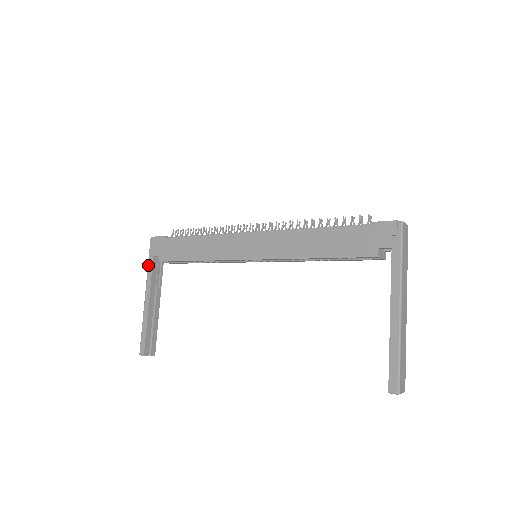
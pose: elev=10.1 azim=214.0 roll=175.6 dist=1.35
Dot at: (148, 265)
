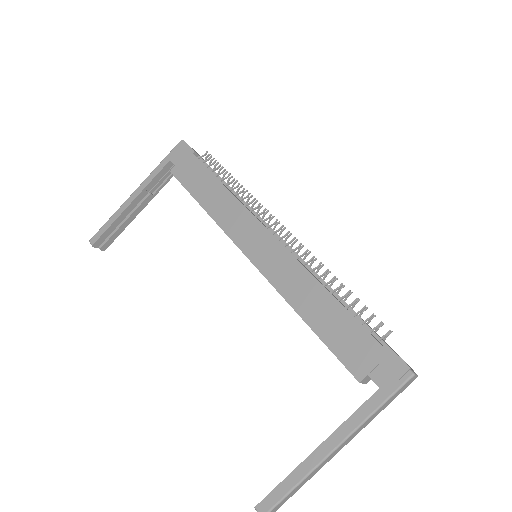
Dot at: (159, 164)
